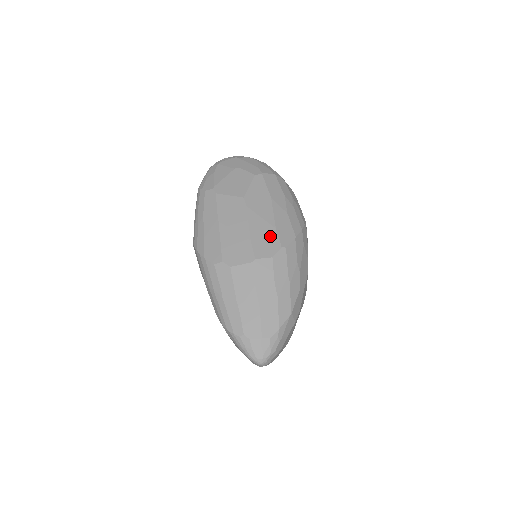
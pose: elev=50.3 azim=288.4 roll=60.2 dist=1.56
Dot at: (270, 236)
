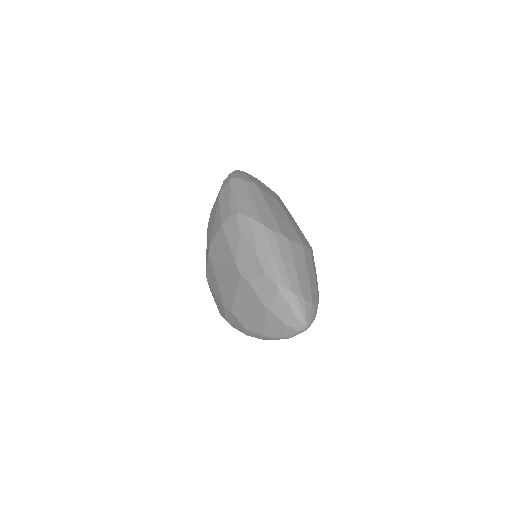
Dot at: (303, 236)
